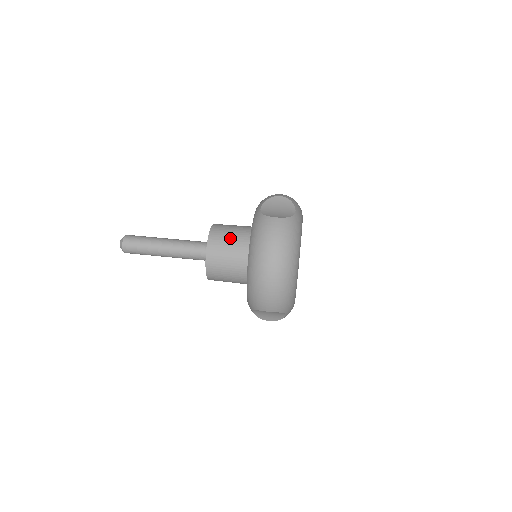
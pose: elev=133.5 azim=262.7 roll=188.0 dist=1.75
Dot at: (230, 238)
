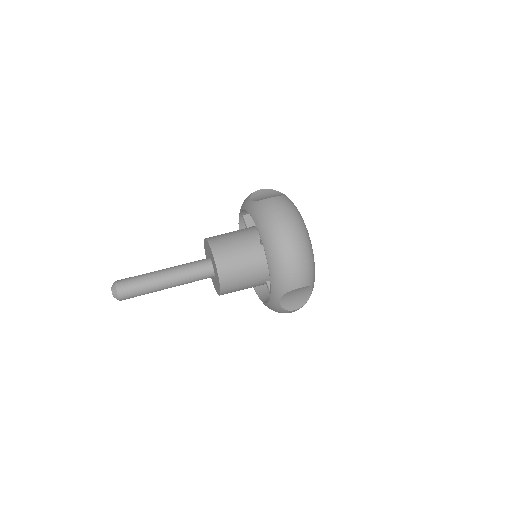
Dot at: (231, 239)
